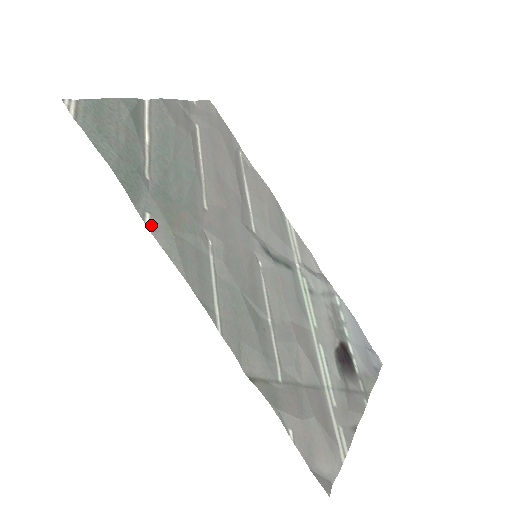
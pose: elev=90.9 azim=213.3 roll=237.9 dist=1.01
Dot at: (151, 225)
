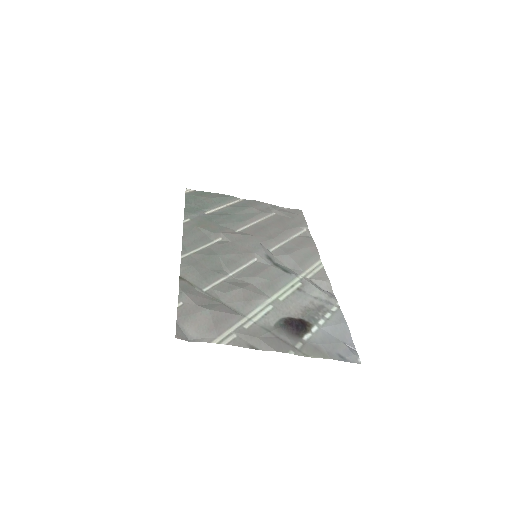
Dot at: (187, 222)
